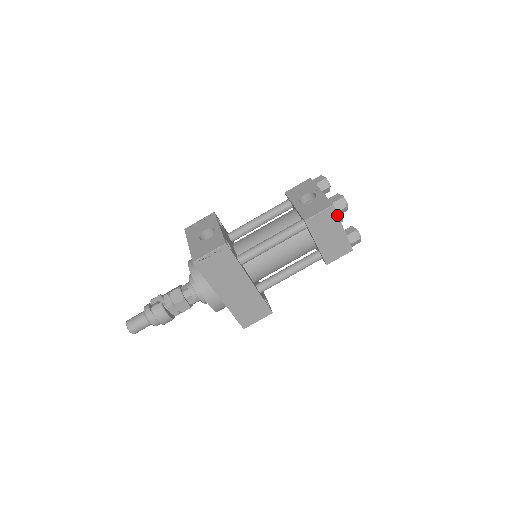
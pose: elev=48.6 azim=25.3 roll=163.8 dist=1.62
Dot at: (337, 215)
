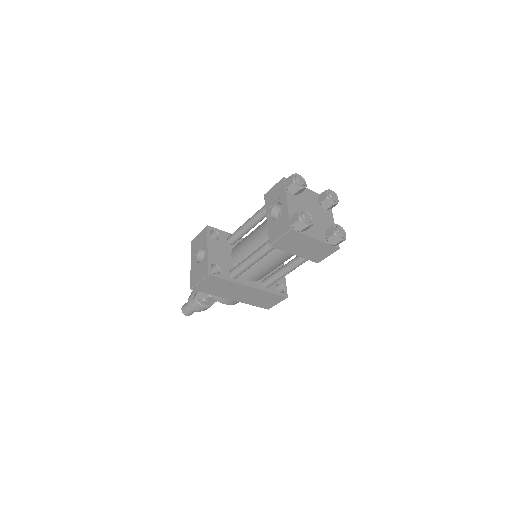
Dot at: (301, 234)
